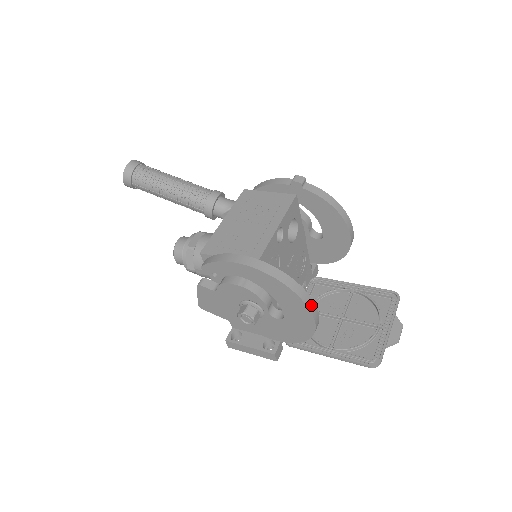
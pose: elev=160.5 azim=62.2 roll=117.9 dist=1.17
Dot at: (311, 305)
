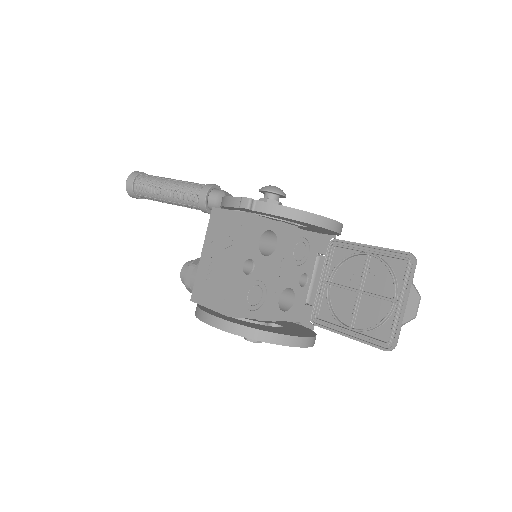
Dot at: (289, 341)
